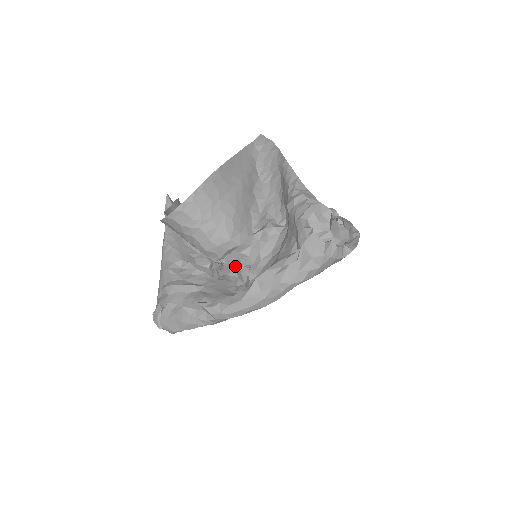
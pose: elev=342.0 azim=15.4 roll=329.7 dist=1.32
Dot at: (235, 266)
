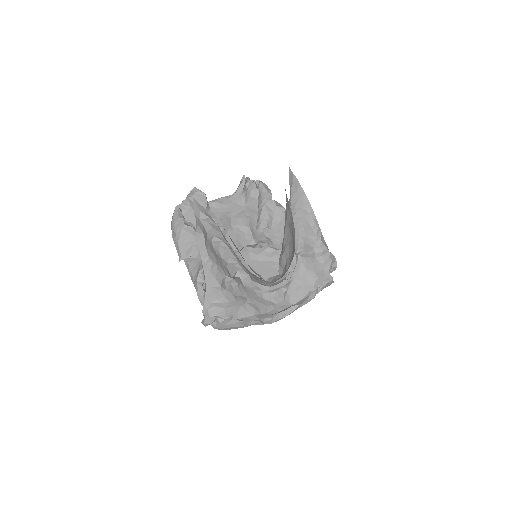
Dot at: occluded
